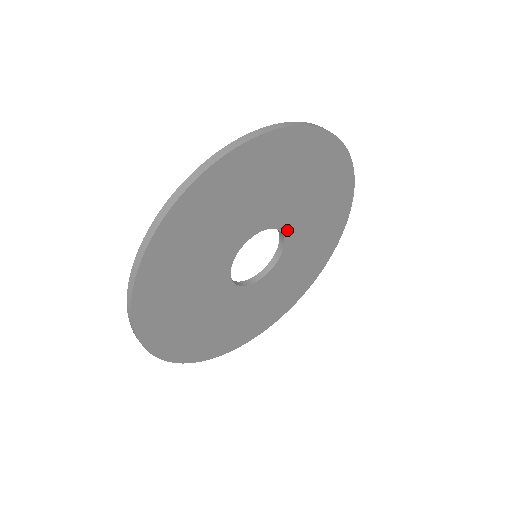
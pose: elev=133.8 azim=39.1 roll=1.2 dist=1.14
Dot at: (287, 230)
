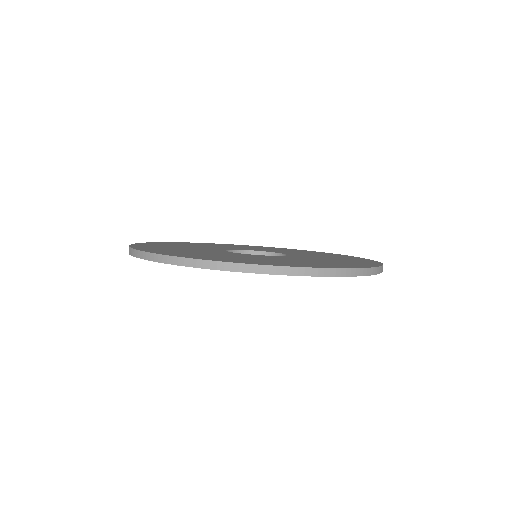
Dot at: occluded
